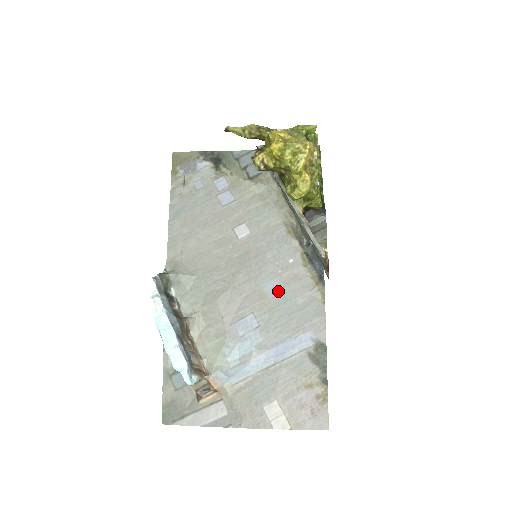
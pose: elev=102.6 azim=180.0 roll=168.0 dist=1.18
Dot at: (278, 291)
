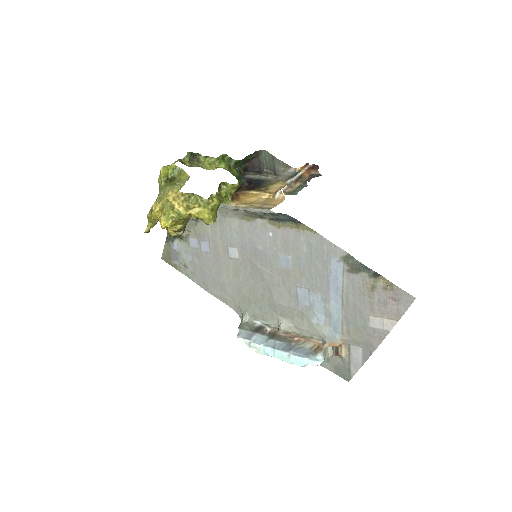
Dot at: (289, 259)
